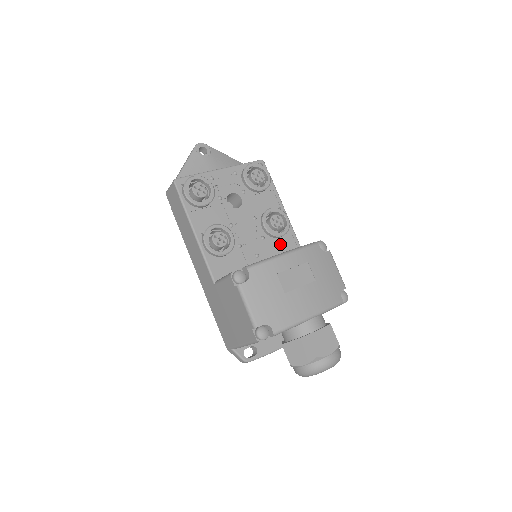
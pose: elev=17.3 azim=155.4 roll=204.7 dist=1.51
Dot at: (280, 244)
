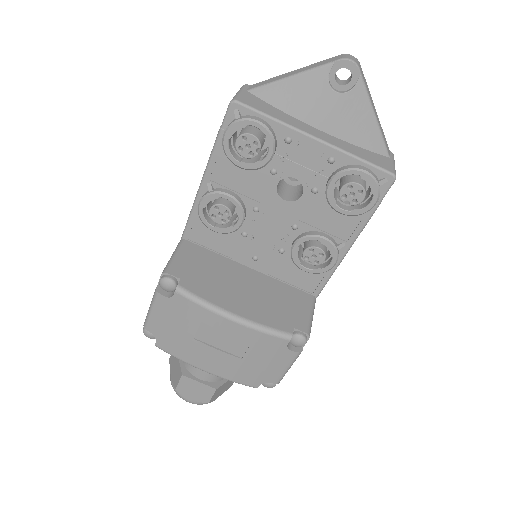
Dot at: (297, 271)
